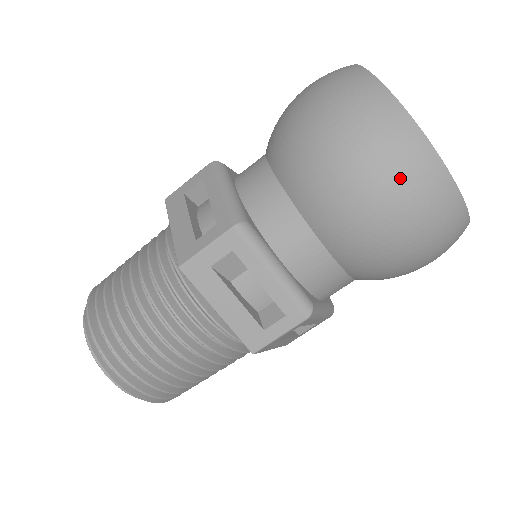
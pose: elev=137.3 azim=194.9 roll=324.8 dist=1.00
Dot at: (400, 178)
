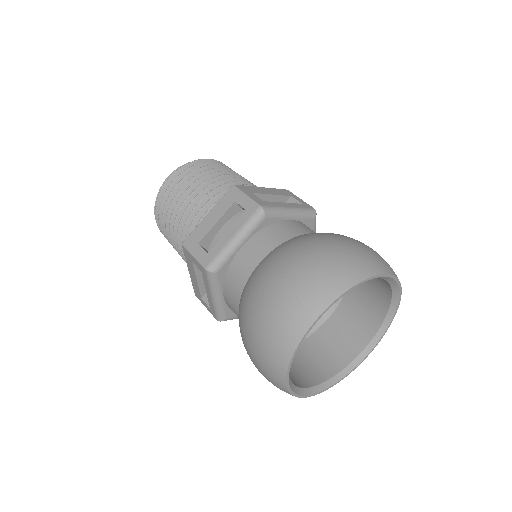
Dot at: (261, 363)
